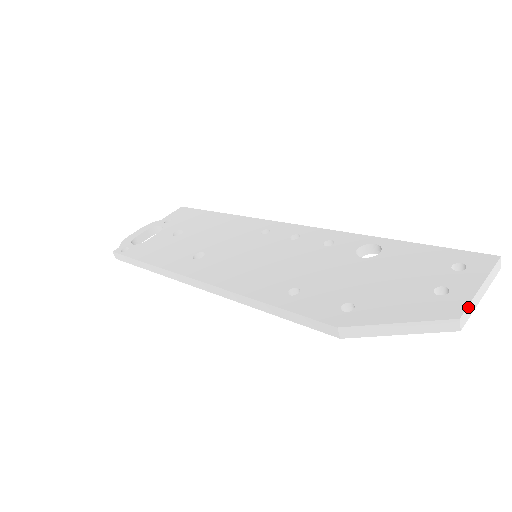
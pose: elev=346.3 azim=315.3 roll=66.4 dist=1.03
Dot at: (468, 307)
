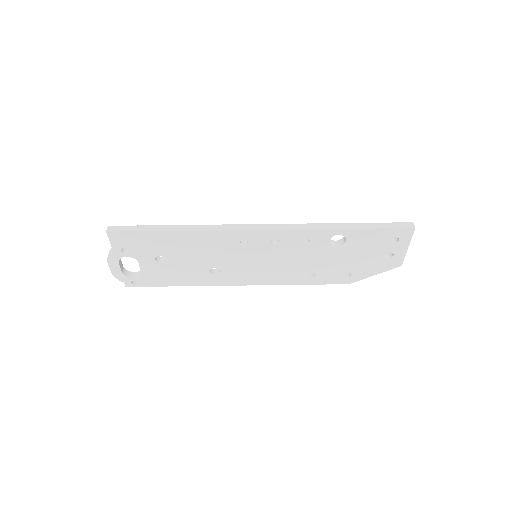
Dot at: occluded
